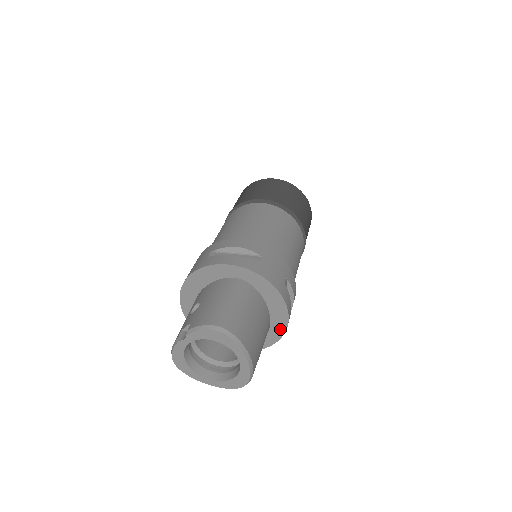
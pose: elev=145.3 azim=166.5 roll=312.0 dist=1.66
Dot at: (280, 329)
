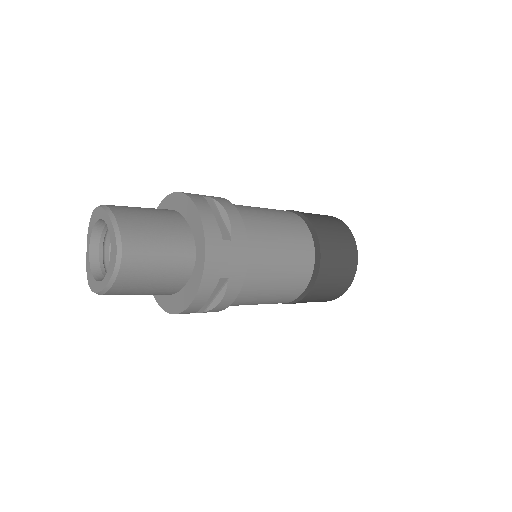
Dot at: (200, 232)
